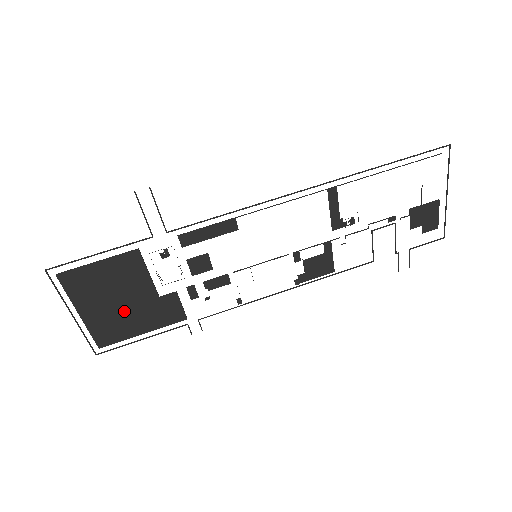
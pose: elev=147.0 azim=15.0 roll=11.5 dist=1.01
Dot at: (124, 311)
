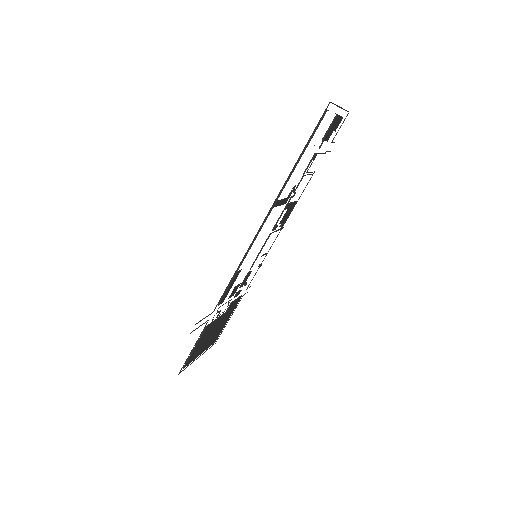
Dot at: (216, 331)
